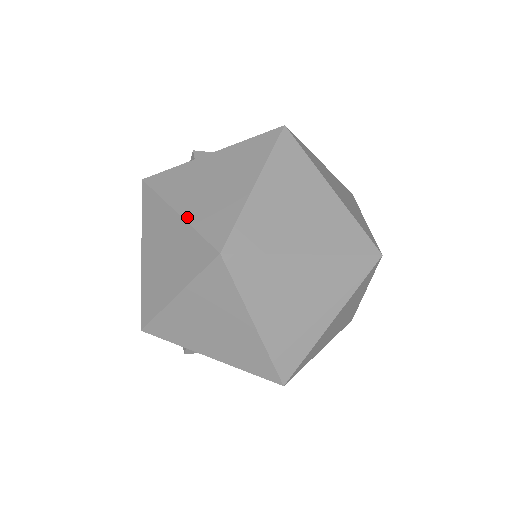
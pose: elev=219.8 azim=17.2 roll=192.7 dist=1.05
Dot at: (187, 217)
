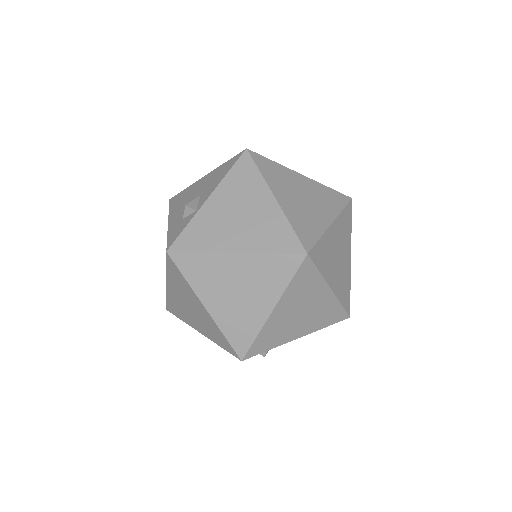
Dot at: (250, 250)
